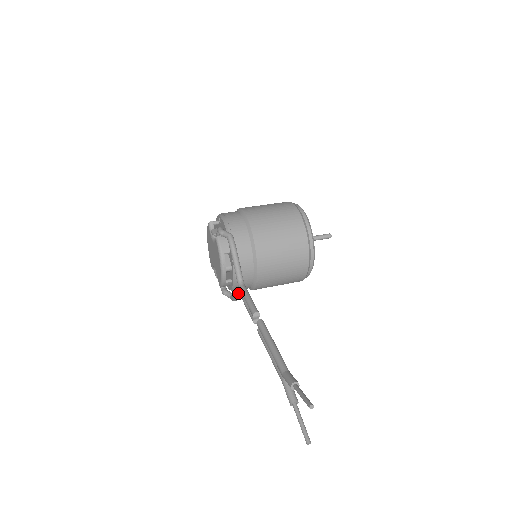
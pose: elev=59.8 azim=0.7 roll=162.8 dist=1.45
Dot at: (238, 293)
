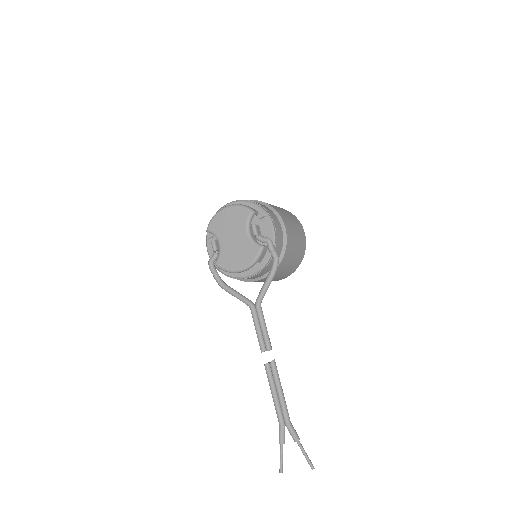
Dot at: (248, 304)
